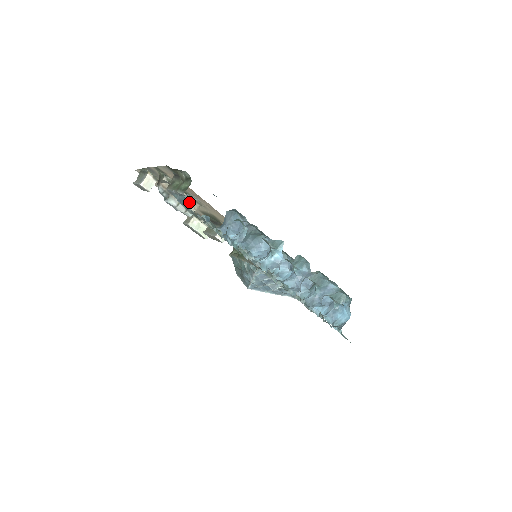
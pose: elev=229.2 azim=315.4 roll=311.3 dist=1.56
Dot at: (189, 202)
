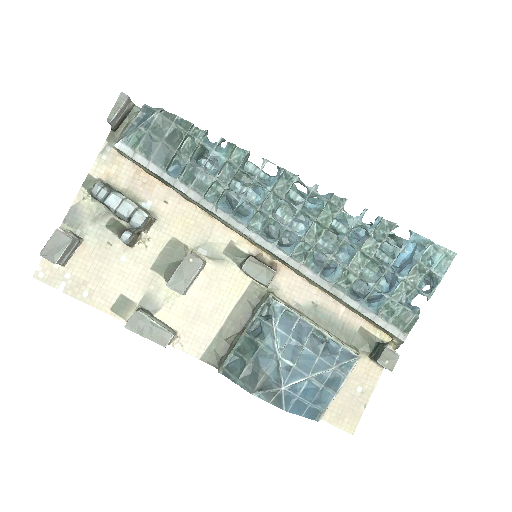
Dot at: (153, 108)
